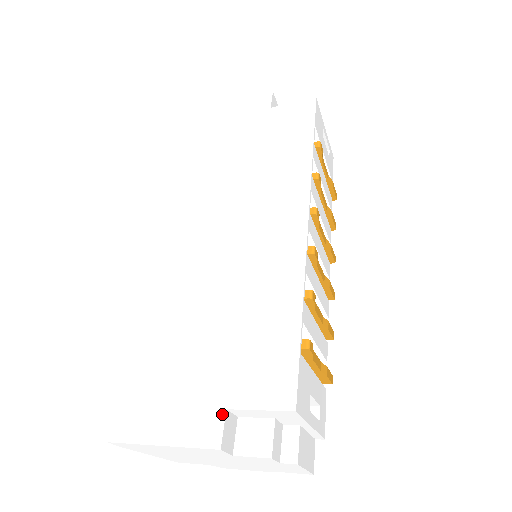
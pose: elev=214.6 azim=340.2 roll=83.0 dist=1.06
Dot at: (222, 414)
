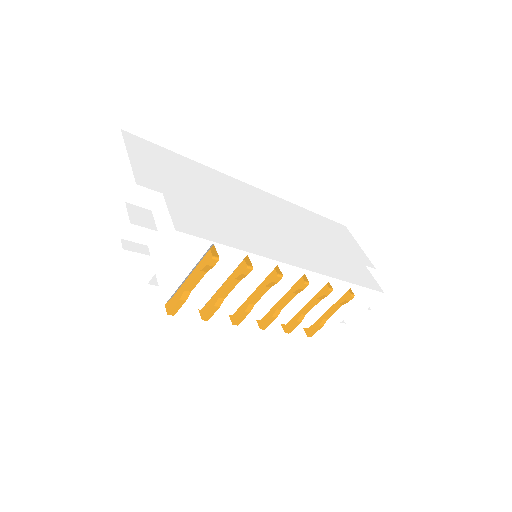
Dot at: (159, 190)
